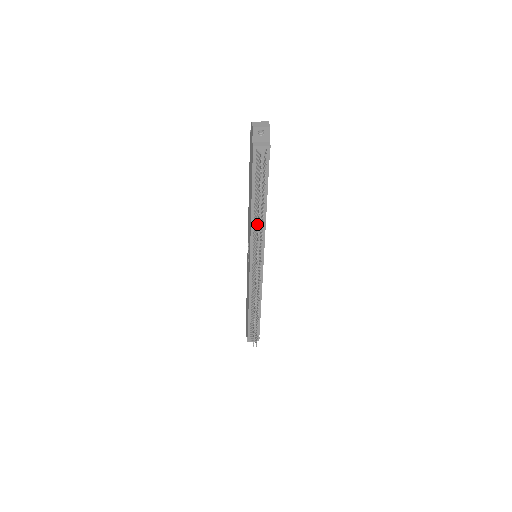
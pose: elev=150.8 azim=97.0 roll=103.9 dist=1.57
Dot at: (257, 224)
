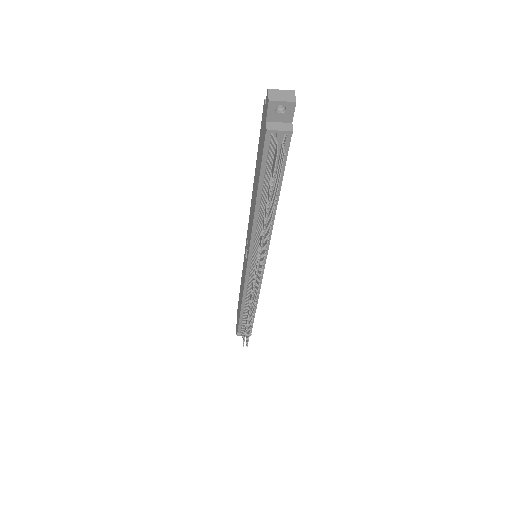
Dot at: (261, 228)
